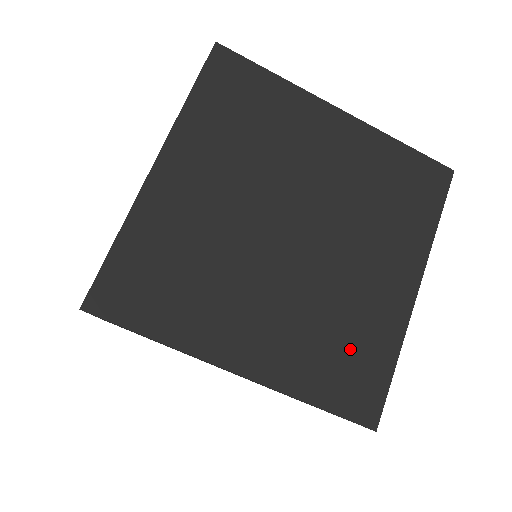
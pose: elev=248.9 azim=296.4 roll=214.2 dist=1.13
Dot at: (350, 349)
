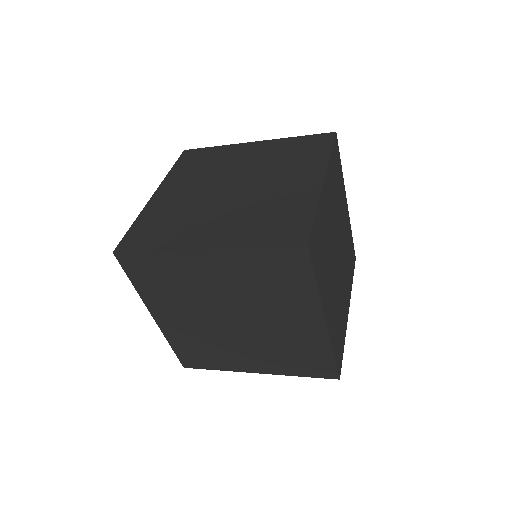
Dot at: (340, 330)
